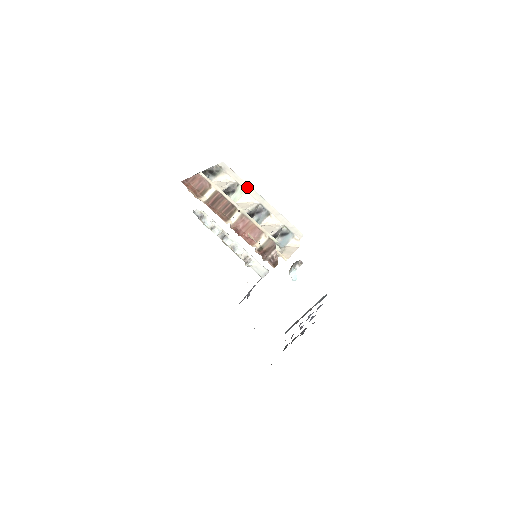
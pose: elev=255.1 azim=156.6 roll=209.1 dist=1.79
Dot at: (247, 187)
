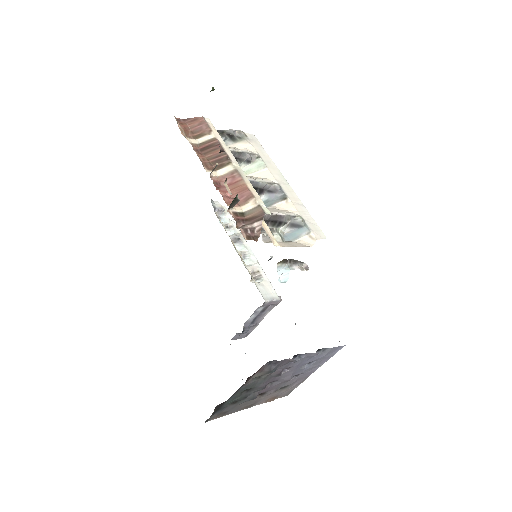
Dot at: (271, 165)
